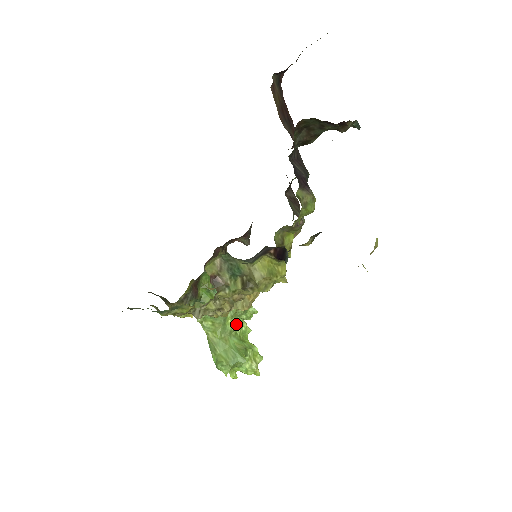
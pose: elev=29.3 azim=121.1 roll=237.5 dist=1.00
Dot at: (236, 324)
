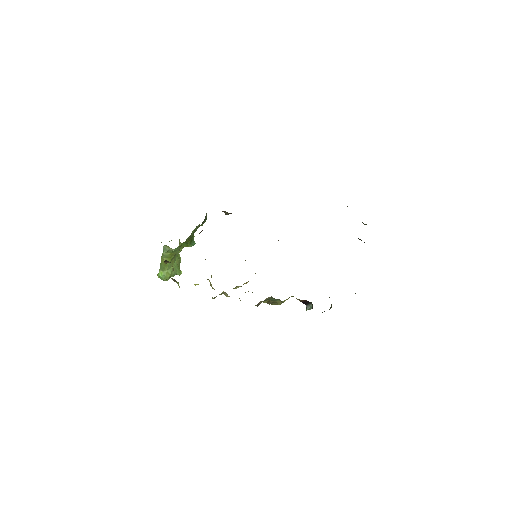
Dot at: occluded
